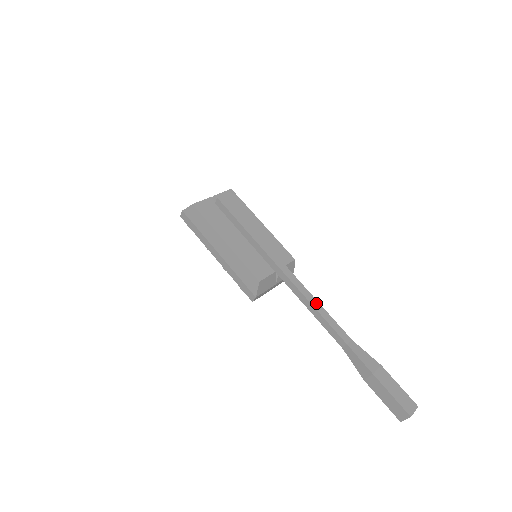
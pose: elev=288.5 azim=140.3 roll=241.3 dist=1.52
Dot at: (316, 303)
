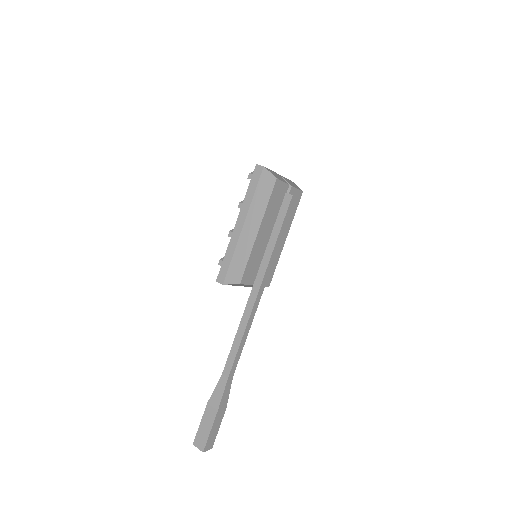
Dot at: (246, 334)
